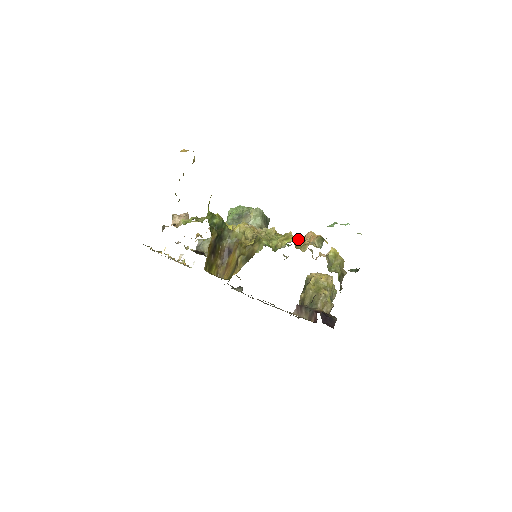
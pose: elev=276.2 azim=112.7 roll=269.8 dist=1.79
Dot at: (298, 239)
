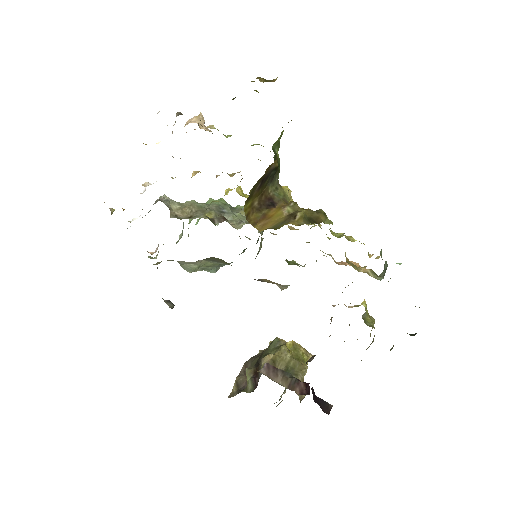
Dot at: occluded
